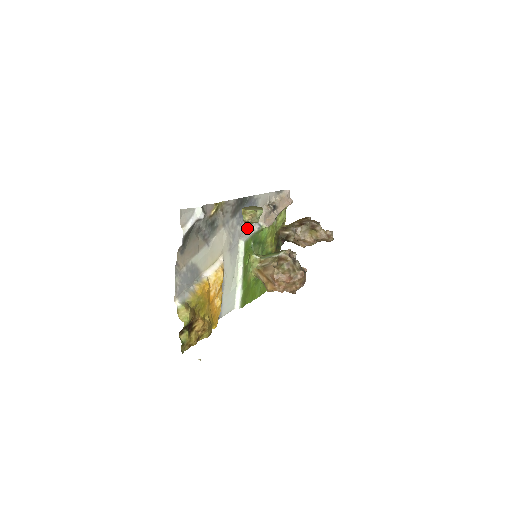
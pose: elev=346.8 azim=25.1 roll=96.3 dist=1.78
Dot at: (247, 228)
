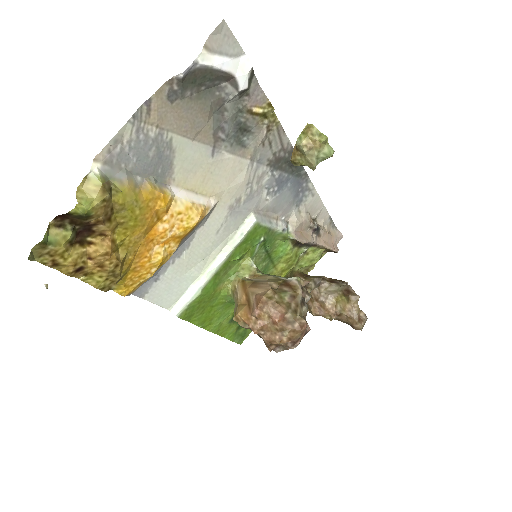
Dot at: (271, 212)
